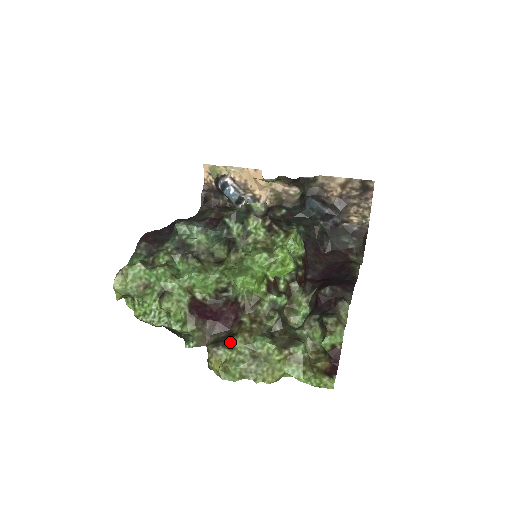
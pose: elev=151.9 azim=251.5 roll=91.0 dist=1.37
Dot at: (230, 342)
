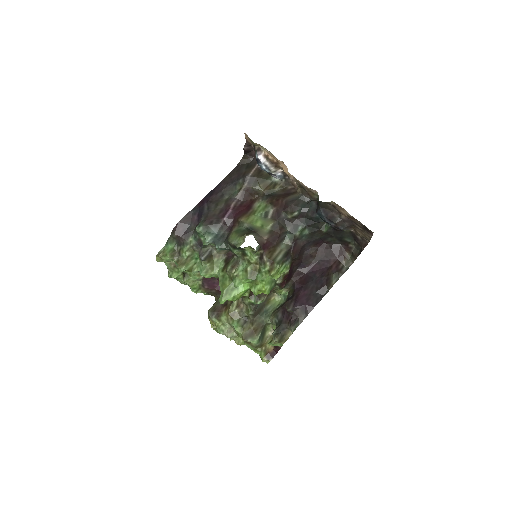
Dot at: (220, 315)
